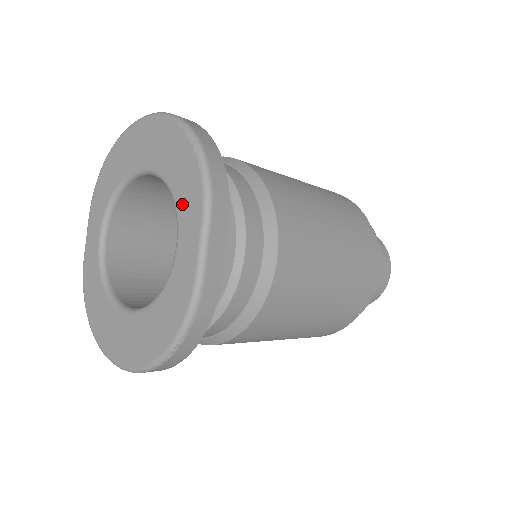
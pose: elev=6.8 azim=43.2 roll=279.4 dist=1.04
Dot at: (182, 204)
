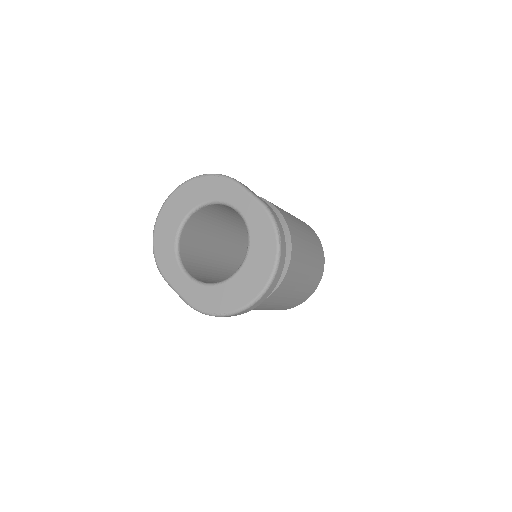
Dot at: (222, 195)
